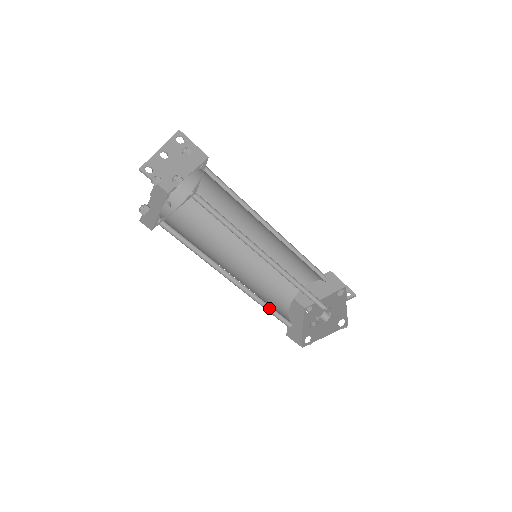
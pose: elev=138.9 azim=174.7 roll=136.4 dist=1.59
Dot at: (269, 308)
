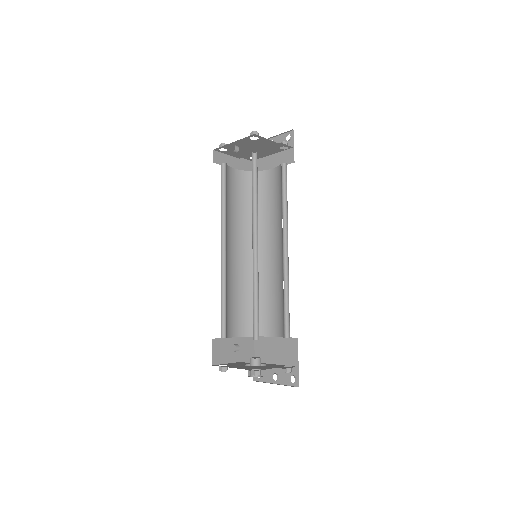
Dot at: (224, 303)
